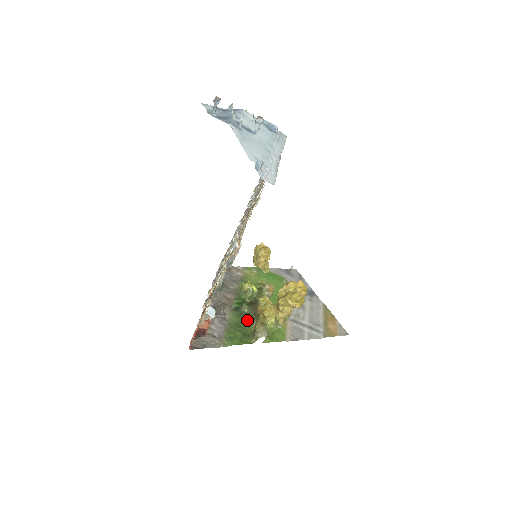
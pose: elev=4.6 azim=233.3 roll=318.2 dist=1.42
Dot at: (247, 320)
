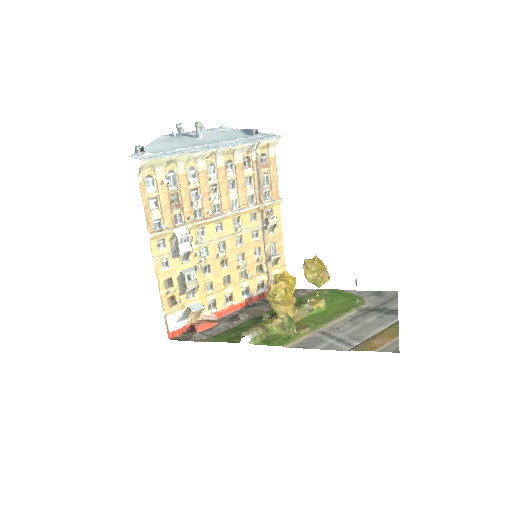
Dot at: occluded
